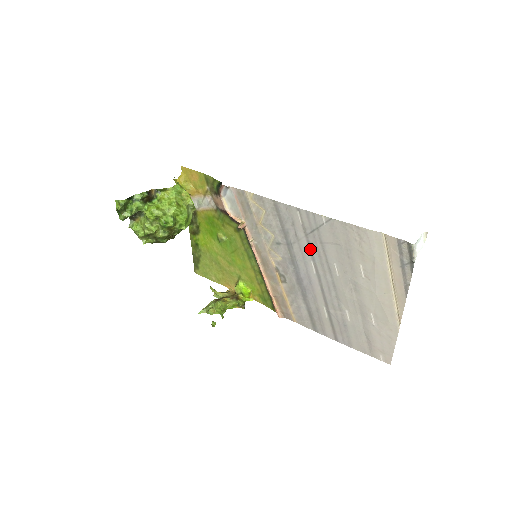
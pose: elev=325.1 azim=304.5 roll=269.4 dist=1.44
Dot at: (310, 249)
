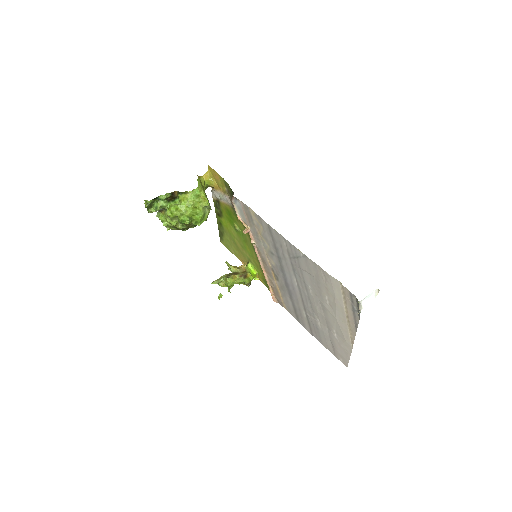
Dot at: (293, 268)
